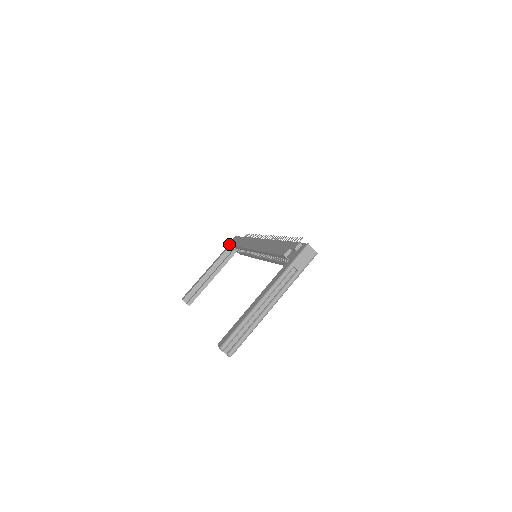
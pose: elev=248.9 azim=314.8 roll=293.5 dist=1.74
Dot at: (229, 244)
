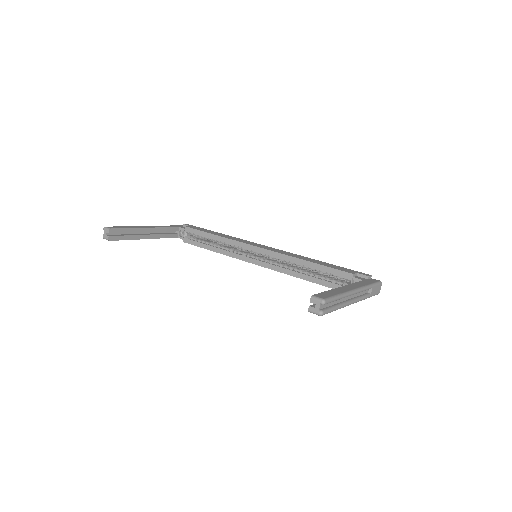
Dot at: (176, 225)
